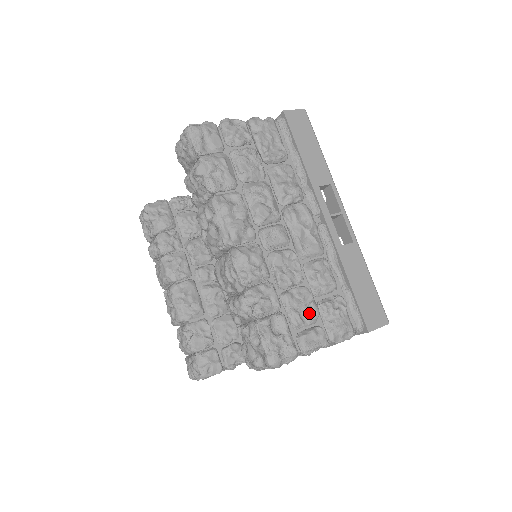
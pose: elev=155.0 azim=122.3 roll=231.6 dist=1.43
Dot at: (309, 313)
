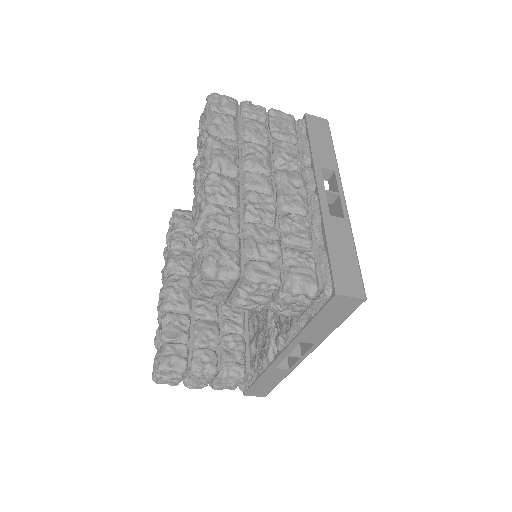
Dot at: (269, 248)
